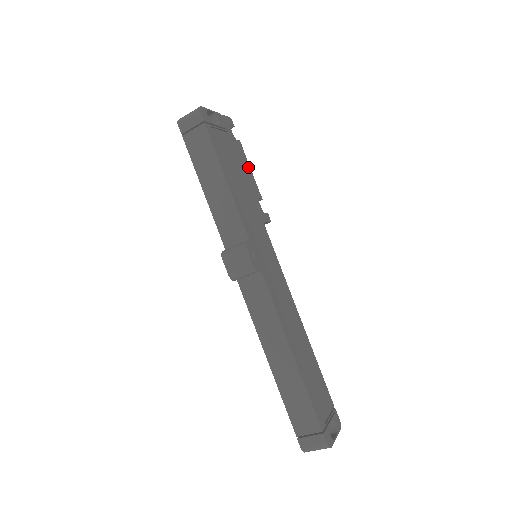
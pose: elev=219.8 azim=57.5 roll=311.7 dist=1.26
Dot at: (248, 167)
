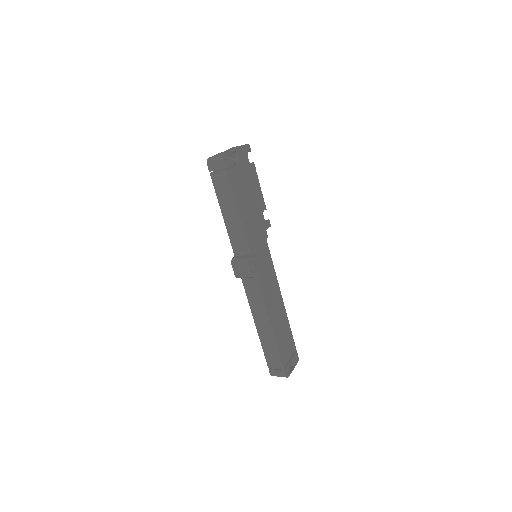
Dot at: (258, 185)
